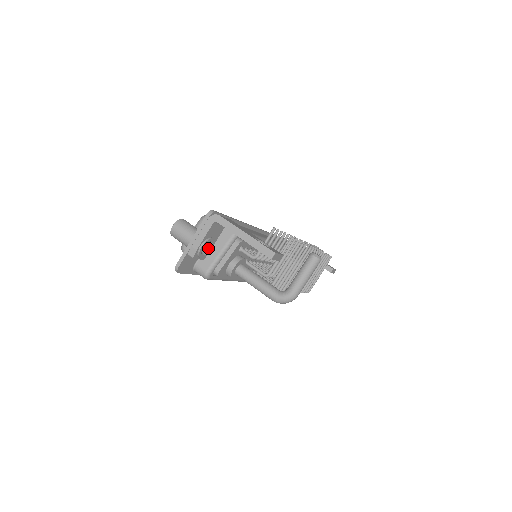
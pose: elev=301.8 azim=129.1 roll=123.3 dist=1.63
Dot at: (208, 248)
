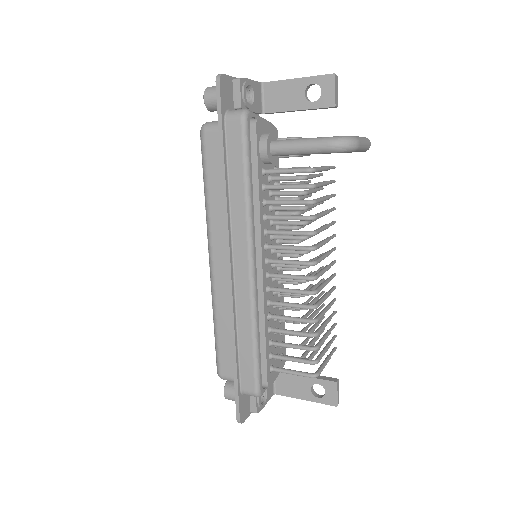
Dot at: (248, 103)
